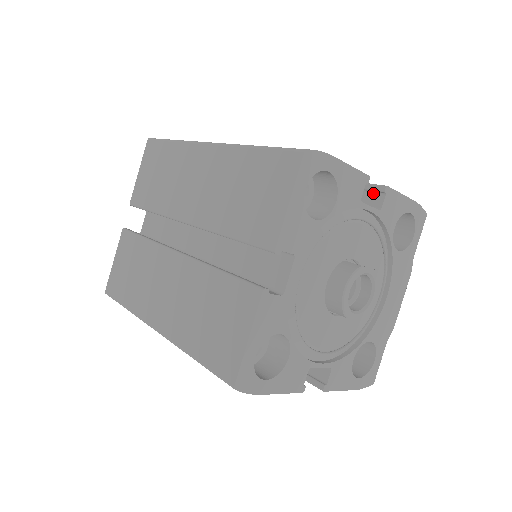
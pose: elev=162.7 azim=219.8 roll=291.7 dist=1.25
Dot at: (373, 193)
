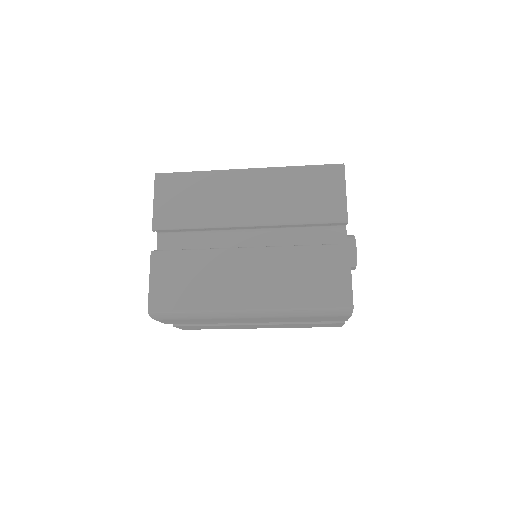
Dot at: occluded
